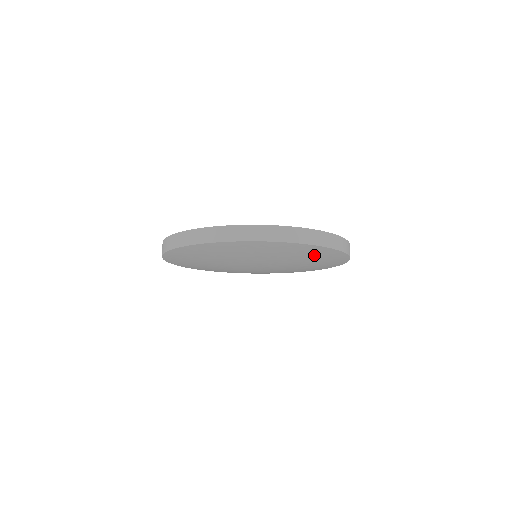
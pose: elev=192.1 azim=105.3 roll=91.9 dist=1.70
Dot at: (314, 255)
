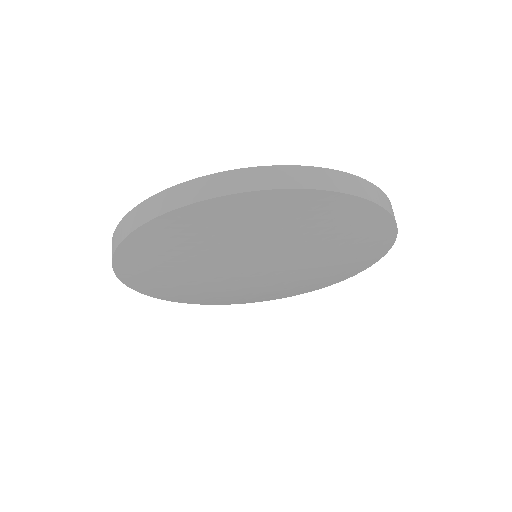
Dot at: (297, 215)
